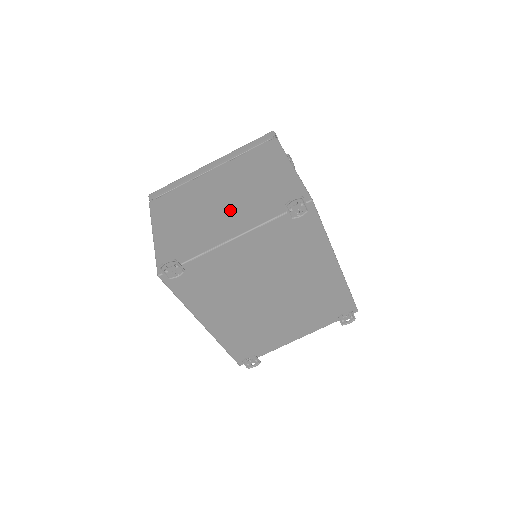
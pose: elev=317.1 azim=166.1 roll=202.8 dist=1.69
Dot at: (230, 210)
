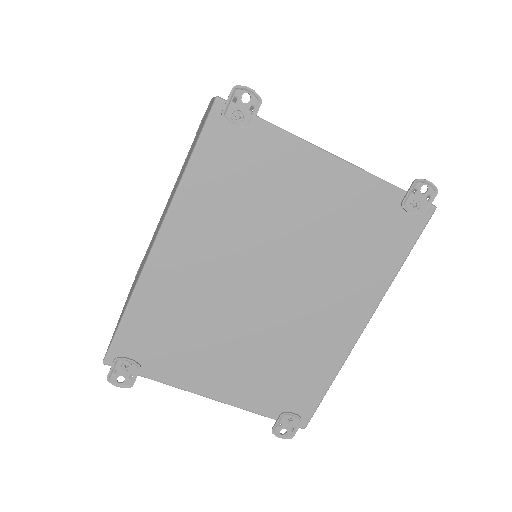
Dot at: occluded
